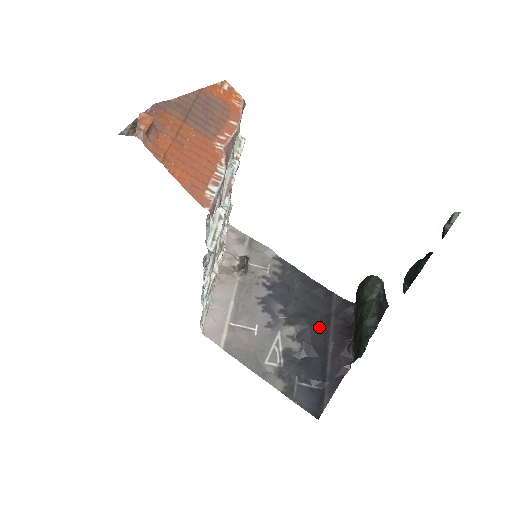
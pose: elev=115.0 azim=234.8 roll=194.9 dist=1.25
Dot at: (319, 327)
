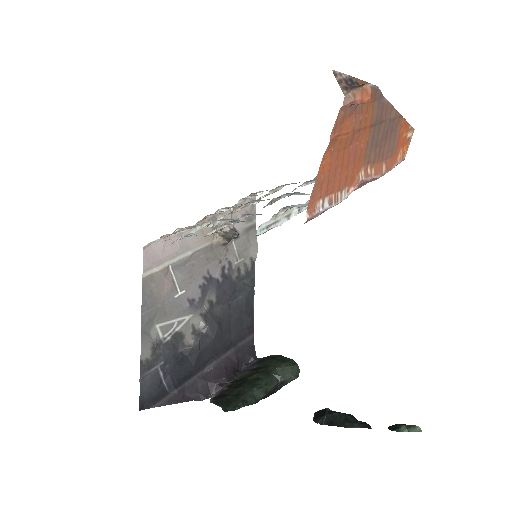
Dot at: (219, 346)
